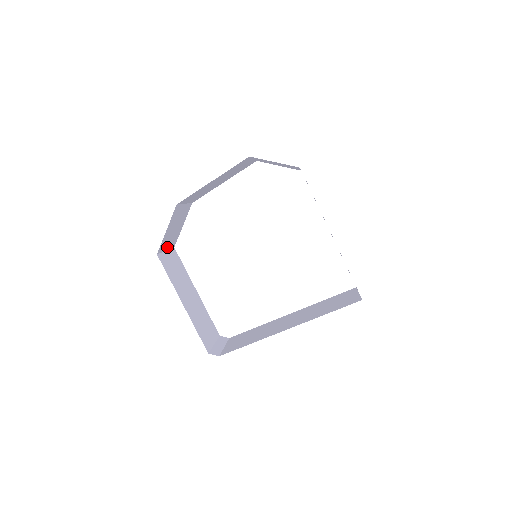
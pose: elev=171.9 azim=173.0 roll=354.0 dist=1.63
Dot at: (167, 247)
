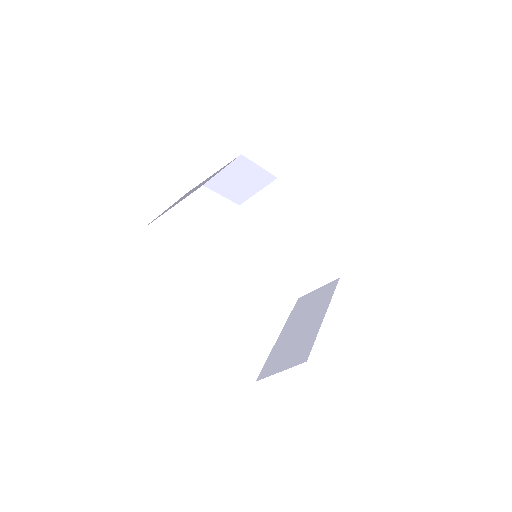
Dot at: (224, 172)
